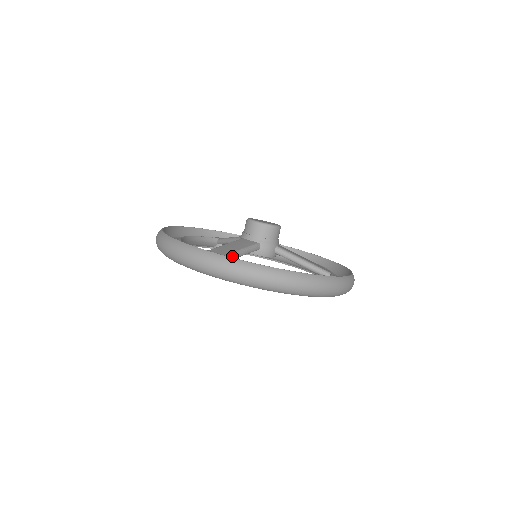
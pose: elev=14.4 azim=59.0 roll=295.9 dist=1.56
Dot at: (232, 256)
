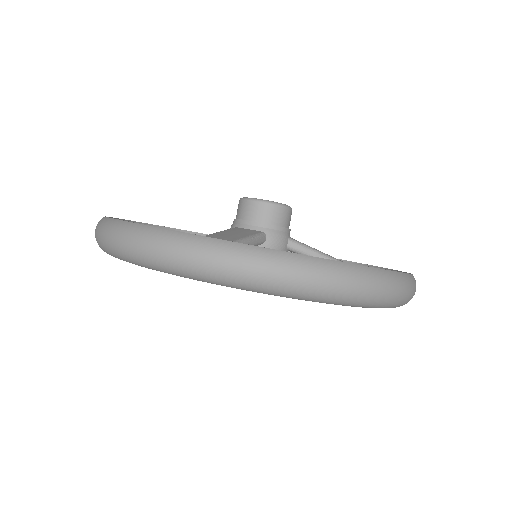
Dot at: occluded
